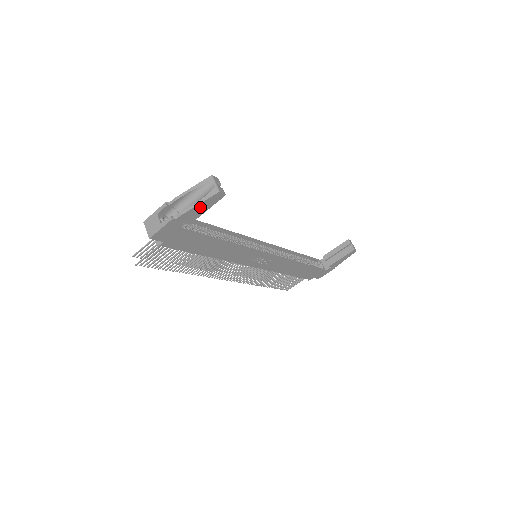
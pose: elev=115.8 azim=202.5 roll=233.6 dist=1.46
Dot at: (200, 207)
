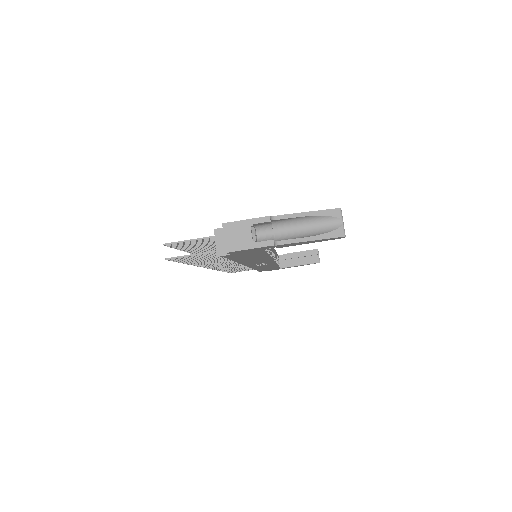
Dot at: (310, 241)
